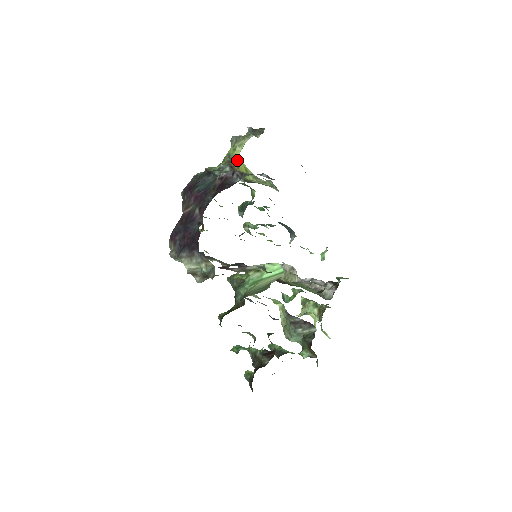
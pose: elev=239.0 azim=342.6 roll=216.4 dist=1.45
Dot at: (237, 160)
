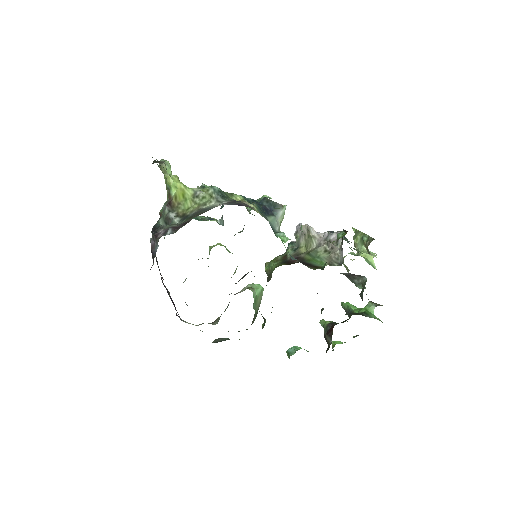
Dot at: (173, 188)
